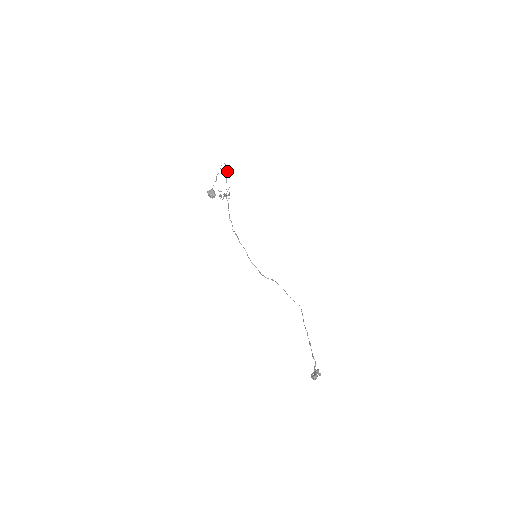
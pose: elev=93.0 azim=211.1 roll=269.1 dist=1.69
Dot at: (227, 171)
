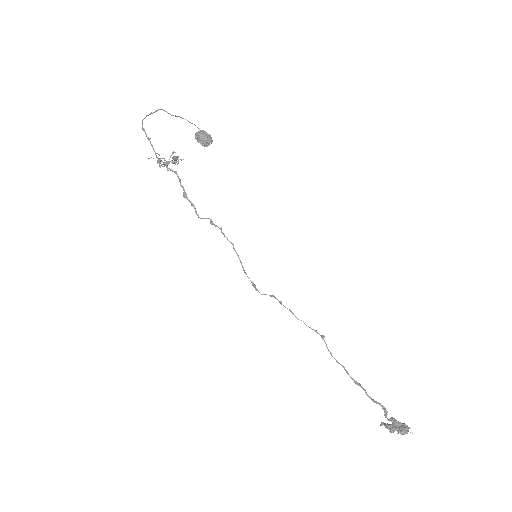
Dot at: (144, 130)
